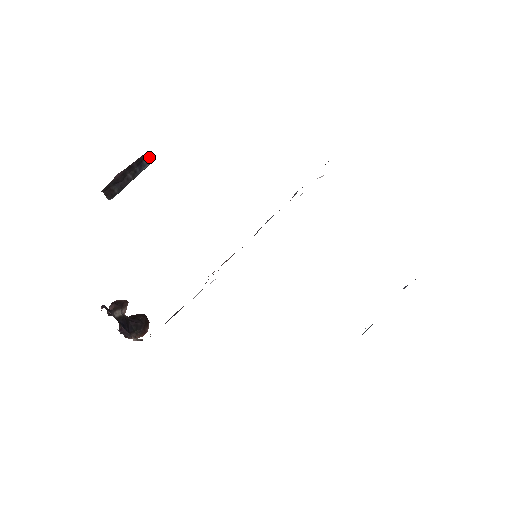
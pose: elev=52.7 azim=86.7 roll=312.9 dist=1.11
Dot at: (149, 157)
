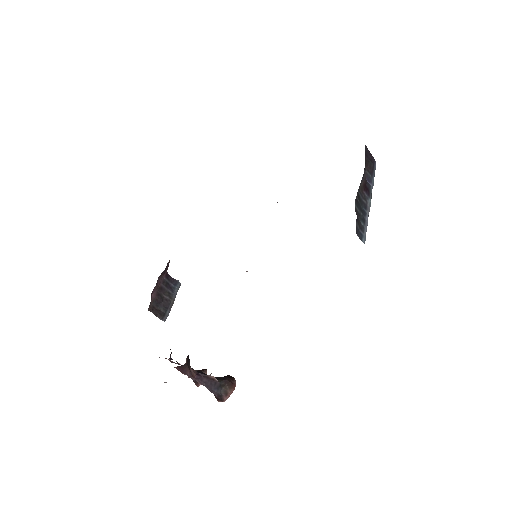
Dot at: (173, 281)
